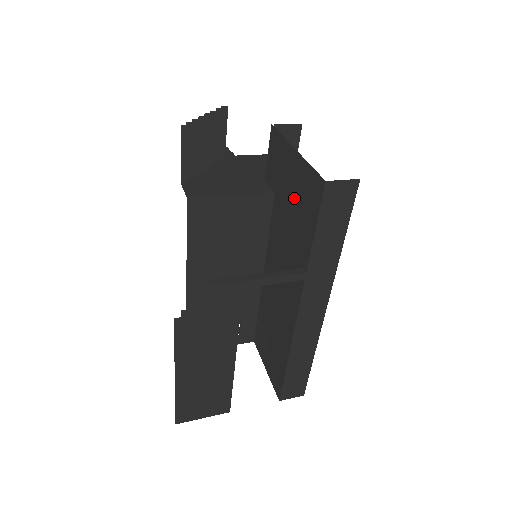
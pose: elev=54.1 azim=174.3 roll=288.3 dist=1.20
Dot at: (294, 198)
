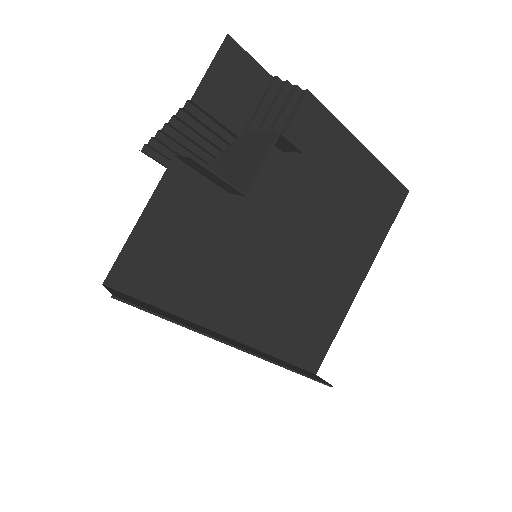
Dot at: (170, 255)
